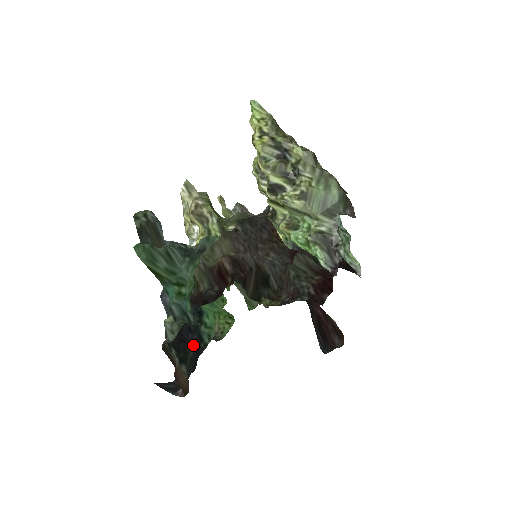
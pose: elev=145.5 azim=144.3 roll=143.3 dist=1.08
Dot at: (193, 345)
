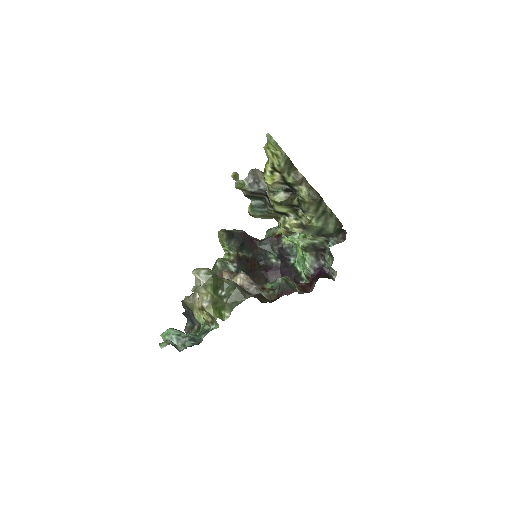
Dot at: occluded
